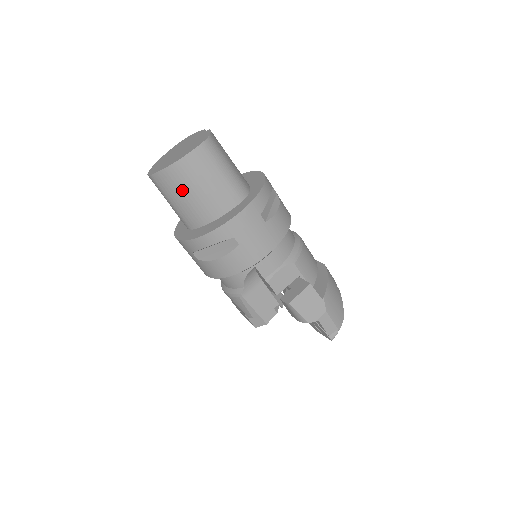
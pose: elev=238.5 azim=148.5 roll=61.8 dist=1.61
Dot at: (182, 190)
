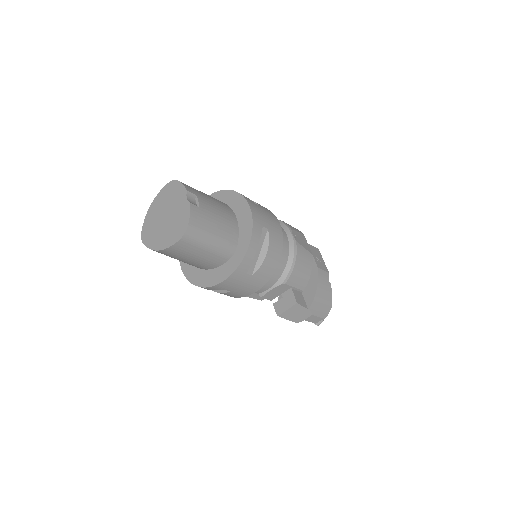
Dot at: occluded
